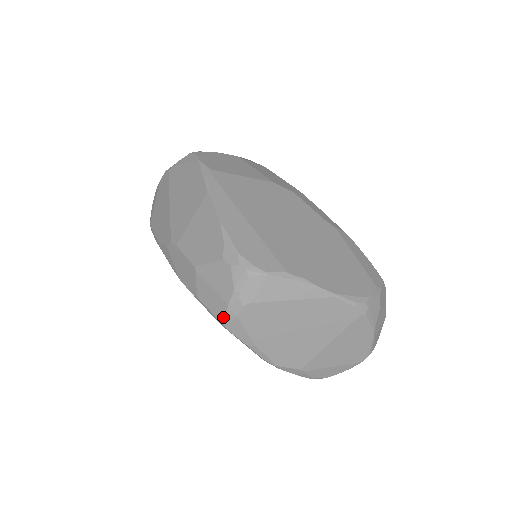
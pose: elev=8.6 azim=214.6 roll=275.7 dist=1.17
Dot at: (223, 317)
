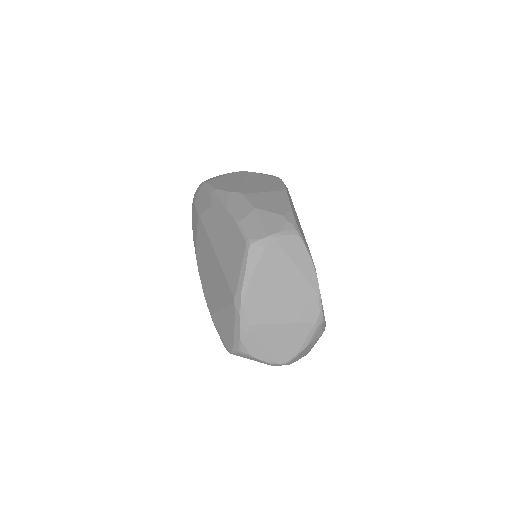
Dot at: (256, 240)
